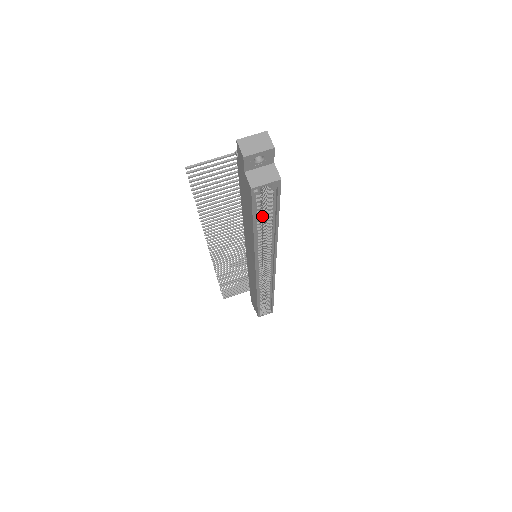
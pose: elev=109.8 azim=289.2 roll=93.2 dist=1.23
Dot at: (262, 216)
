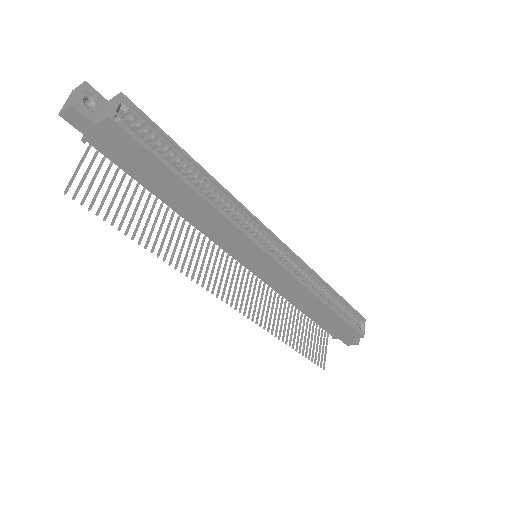
Dot at: occluded
